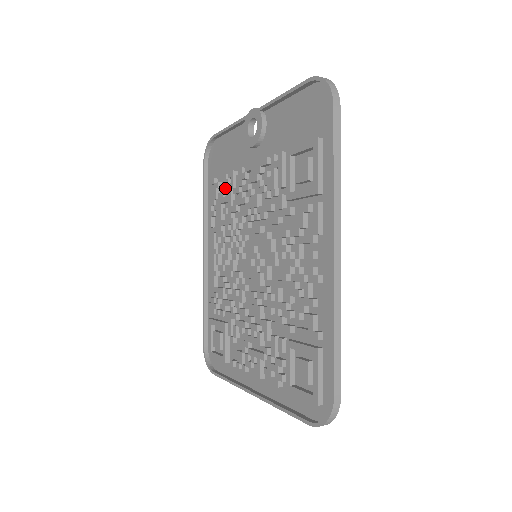
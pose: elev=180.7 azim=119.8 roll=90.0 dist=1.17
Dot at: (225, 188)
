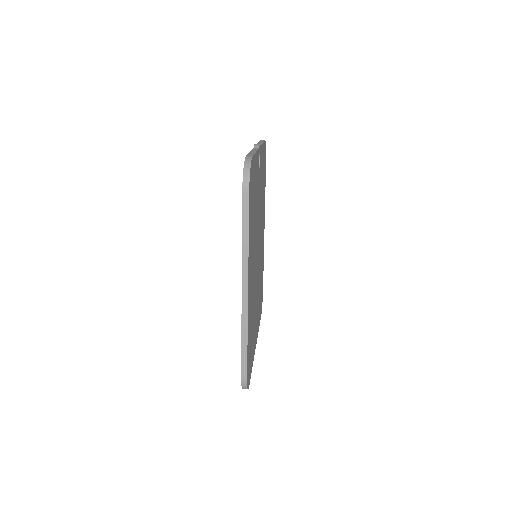
Dot at: occluded
